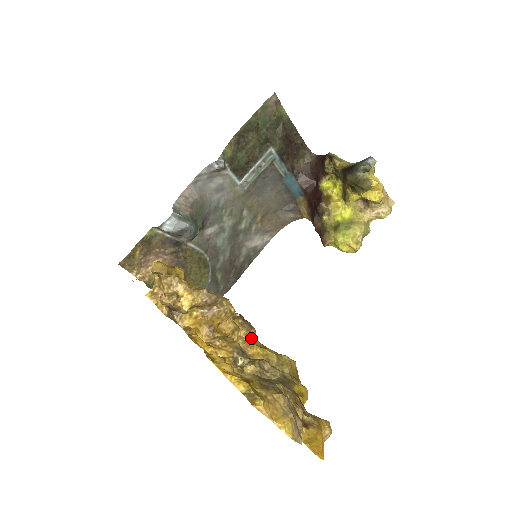
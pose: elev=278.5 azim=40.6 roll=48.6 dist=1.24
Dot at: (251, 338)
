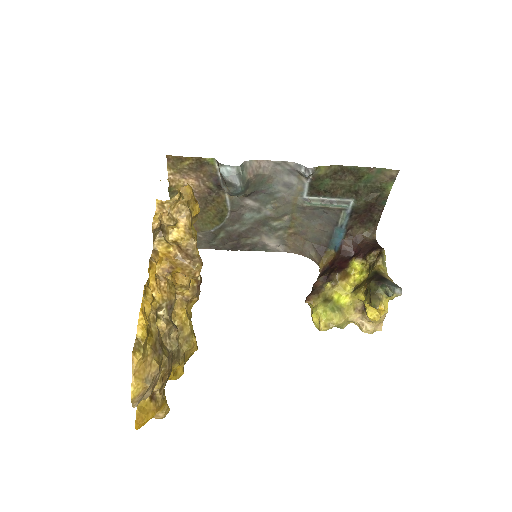
Dot at: (189, 302)
